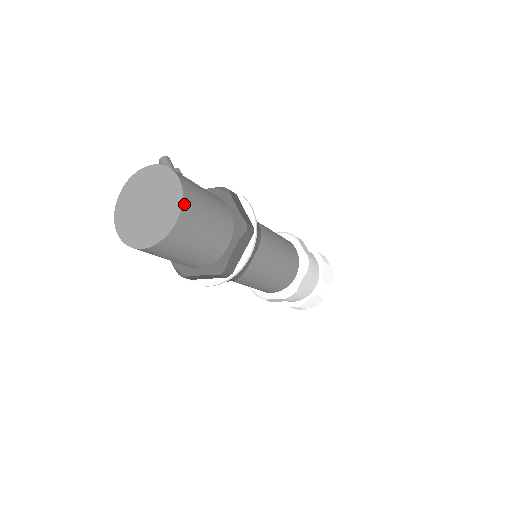
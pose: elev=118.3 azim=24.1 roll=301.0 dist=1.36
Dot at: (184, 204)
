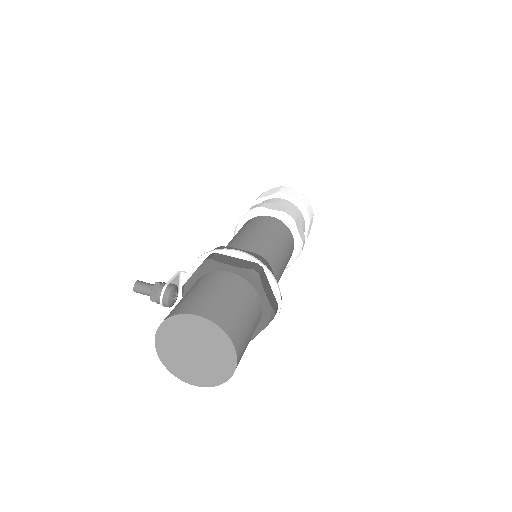
Dot at: (223, 327)
